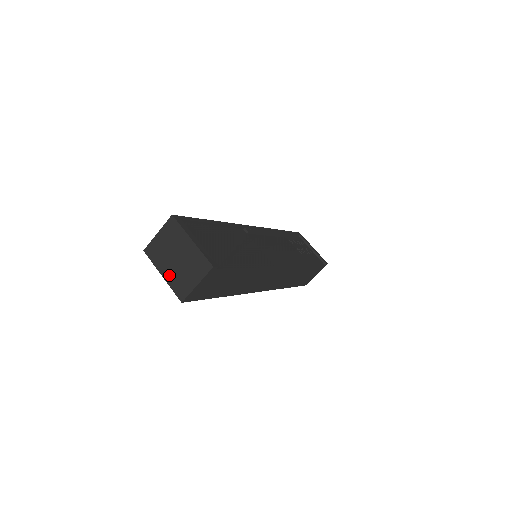
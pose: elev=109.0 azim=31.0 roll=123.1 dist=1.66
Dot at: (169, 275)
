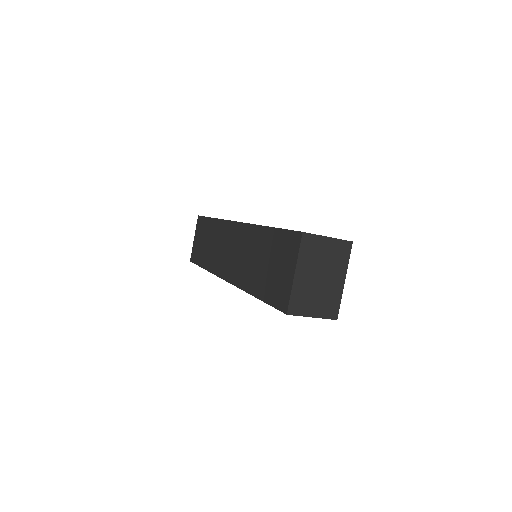
Dot at: (301, 281)
